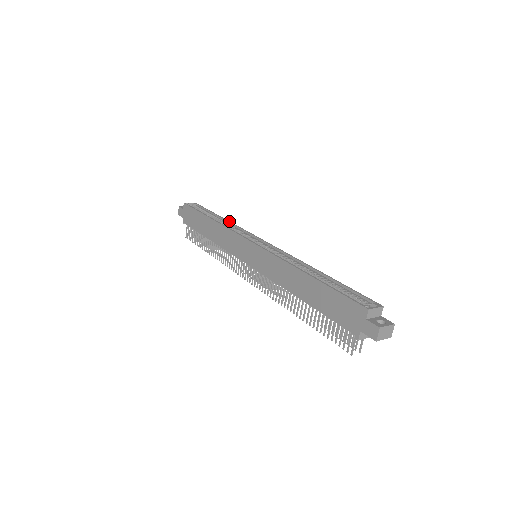
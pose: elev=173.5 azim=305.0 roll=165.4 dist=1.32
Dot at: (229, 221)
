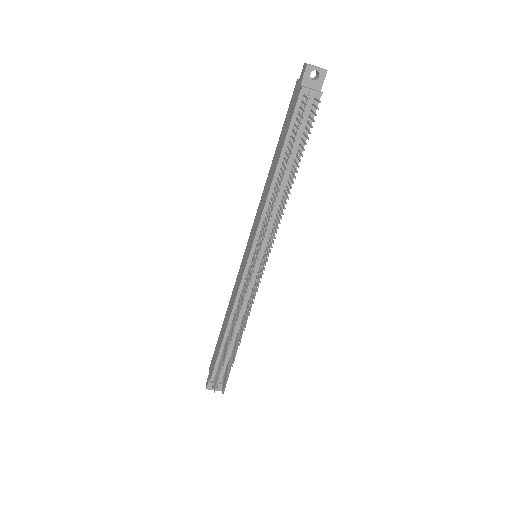
Dot at: occluded
